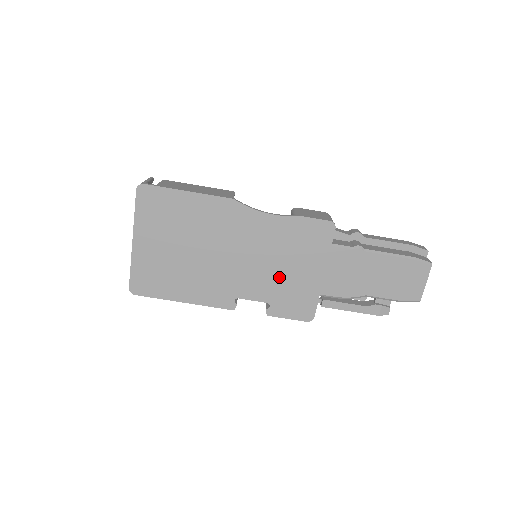
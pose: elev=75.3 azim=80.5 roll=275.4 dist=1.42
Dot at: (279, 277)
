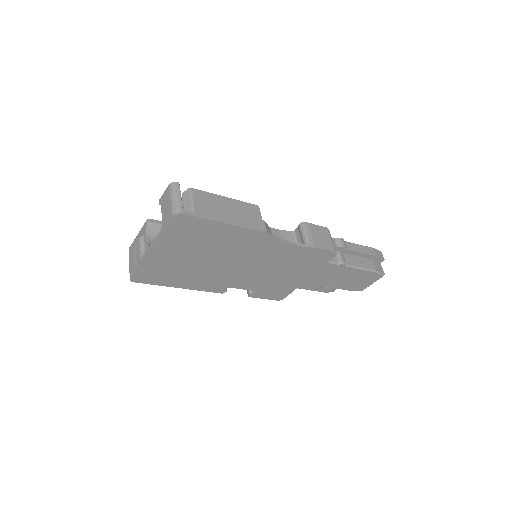
Dot at: (272, 278)
